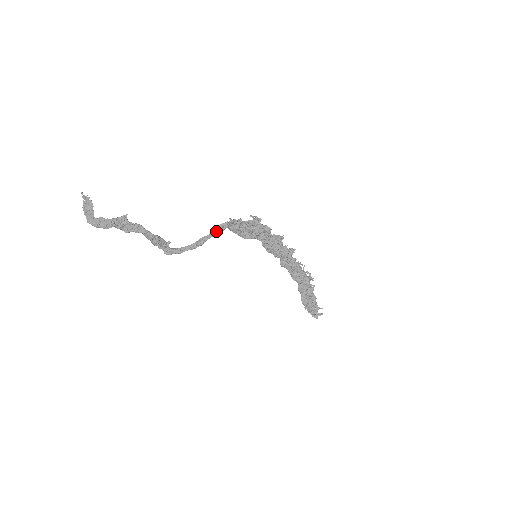
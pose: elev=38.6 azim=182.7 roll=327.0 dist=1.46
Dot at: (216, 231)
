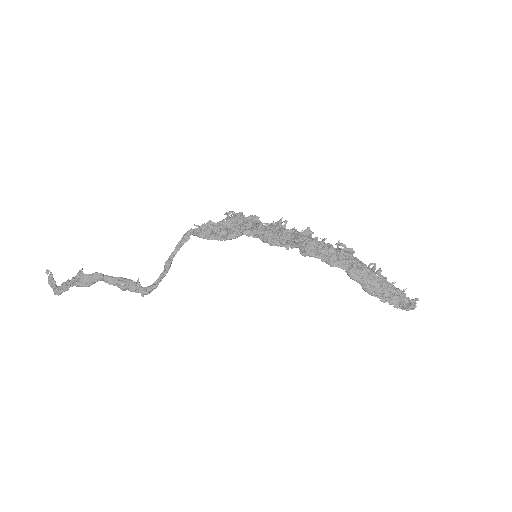
Dot at: (180, 243)
